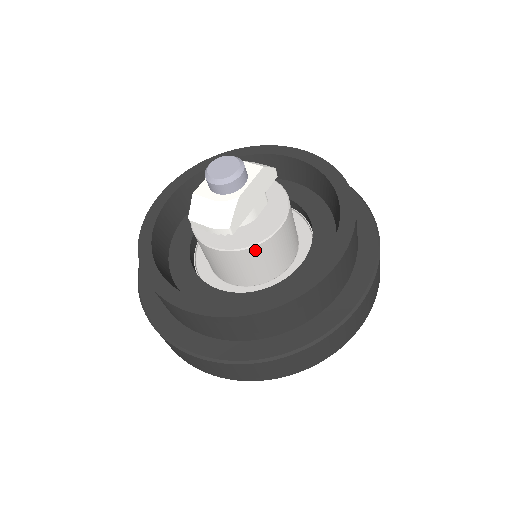
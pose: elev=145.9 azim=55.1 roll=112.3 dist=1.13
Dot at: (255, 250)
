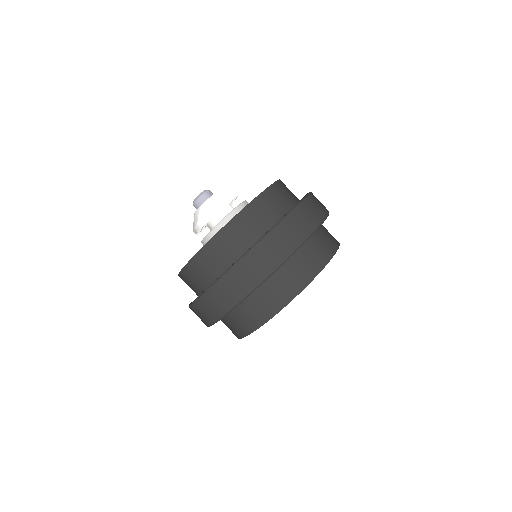
Dot at: (214, 233)
